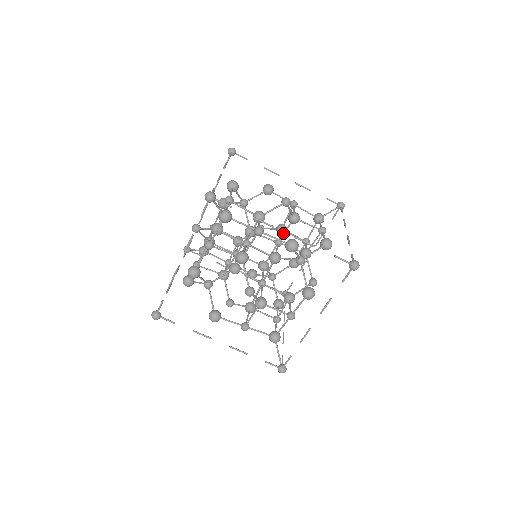
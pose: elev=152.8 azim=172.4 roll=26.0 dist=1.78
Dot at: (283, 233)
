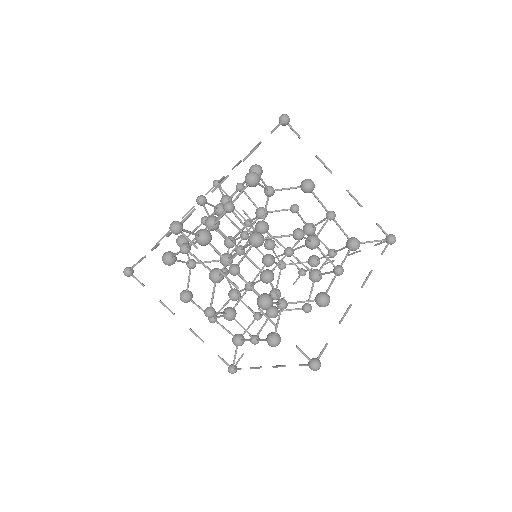
Dot at: occluded
